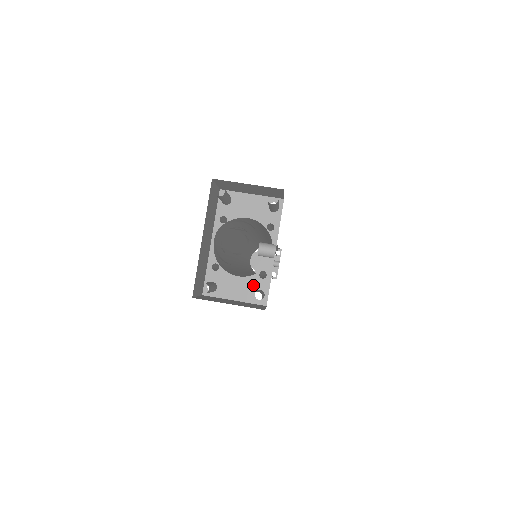
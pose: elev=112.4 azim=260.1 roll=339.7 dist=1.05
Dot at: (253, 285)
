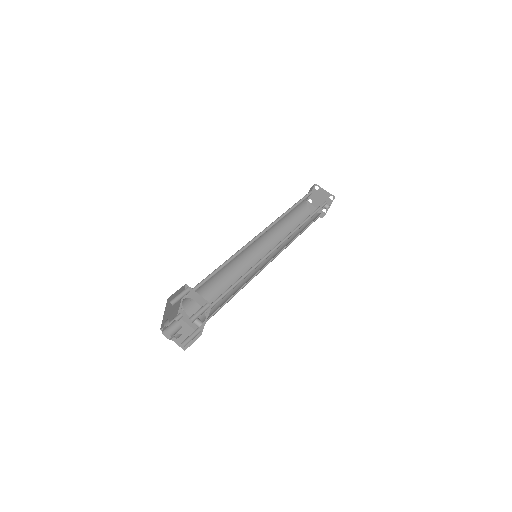
Dot at: occluded
